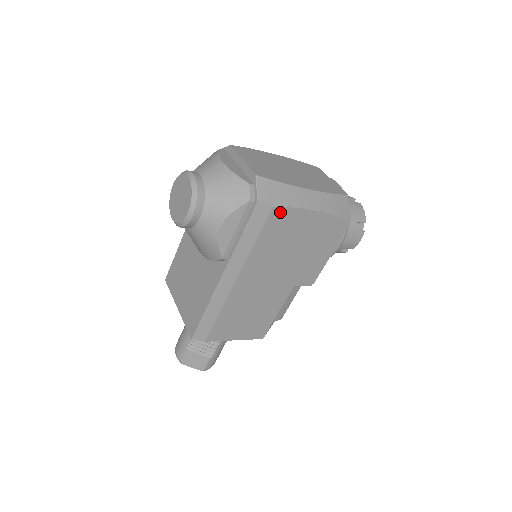
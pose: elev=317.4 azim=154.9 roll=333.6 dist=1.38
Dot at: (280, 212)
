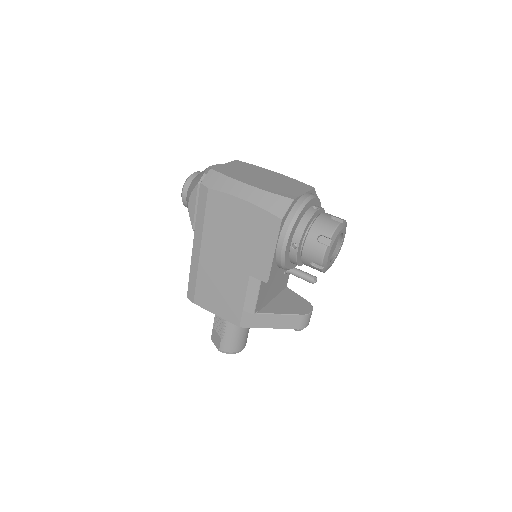
Dot at: (215, 194)
